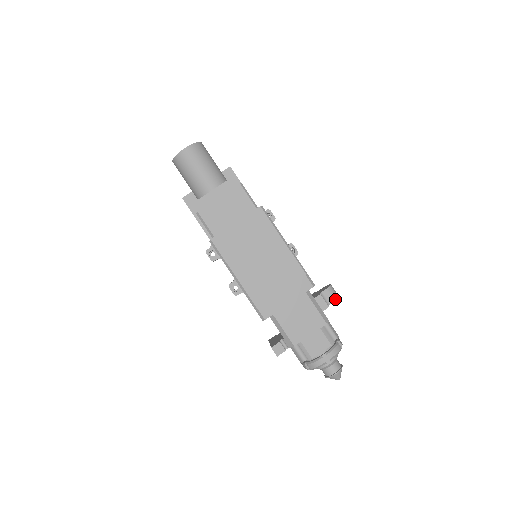
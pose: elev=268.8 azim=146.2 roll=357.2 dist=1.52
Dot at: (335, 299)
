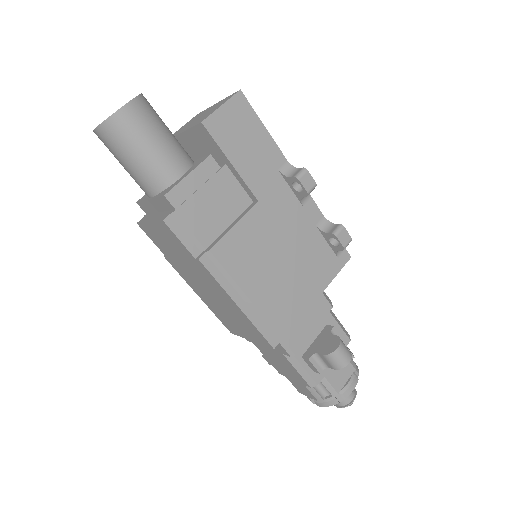
Dot at: (335, 368)
